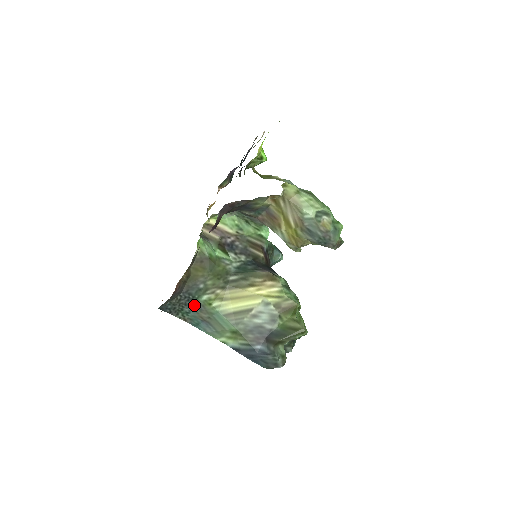
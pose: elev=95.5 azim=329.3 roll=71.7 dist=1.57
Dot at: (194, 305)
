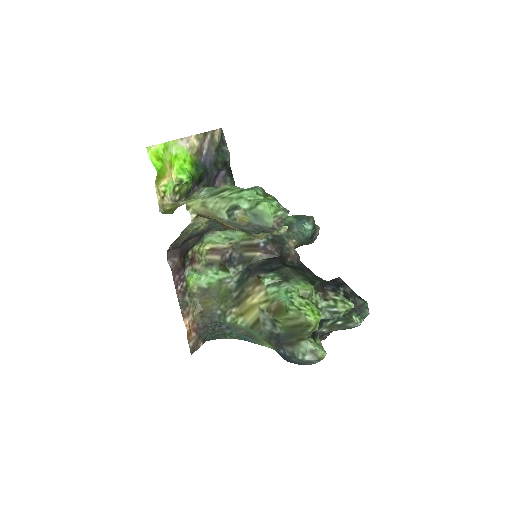
Dot at: (228, 327)
